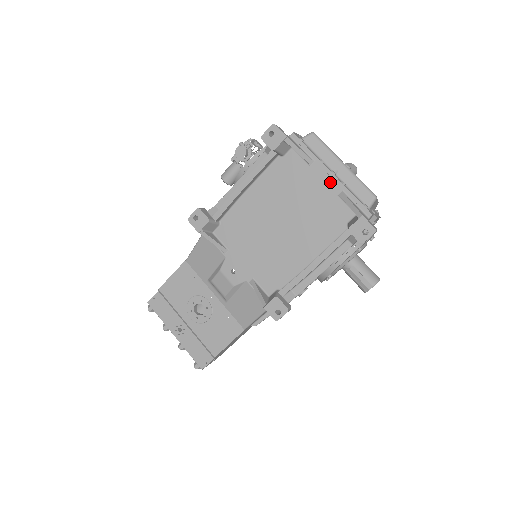
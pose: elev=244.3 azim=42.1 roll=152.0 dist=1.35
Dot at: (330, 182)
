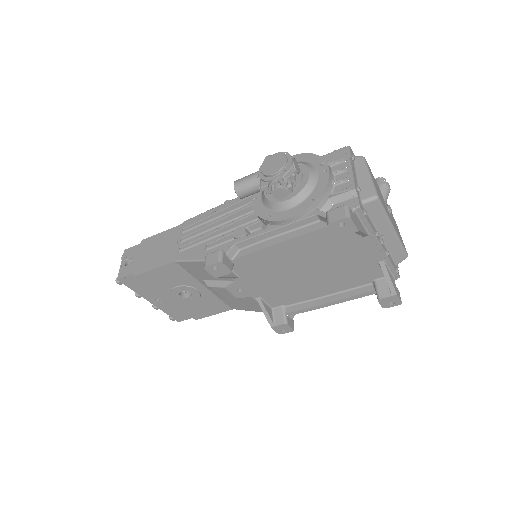
Dot at: (376, 252)
